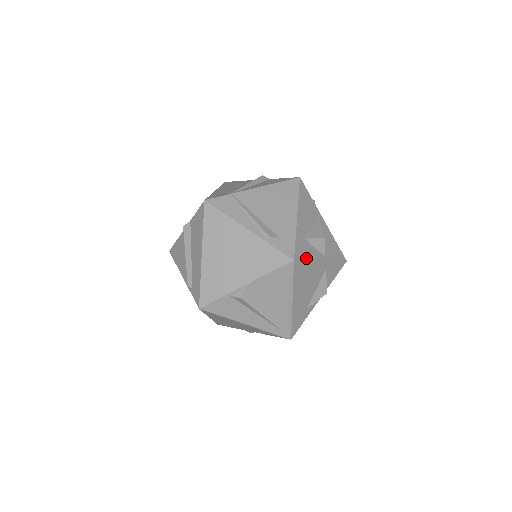
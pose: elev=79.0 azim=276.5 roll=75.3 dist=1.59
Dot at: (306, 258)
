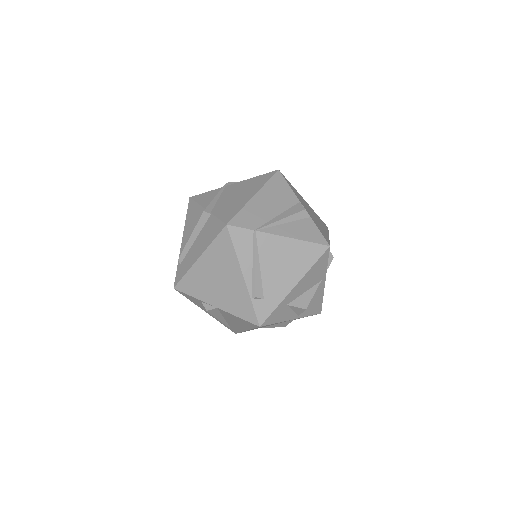
Dot at: (275, 322)
